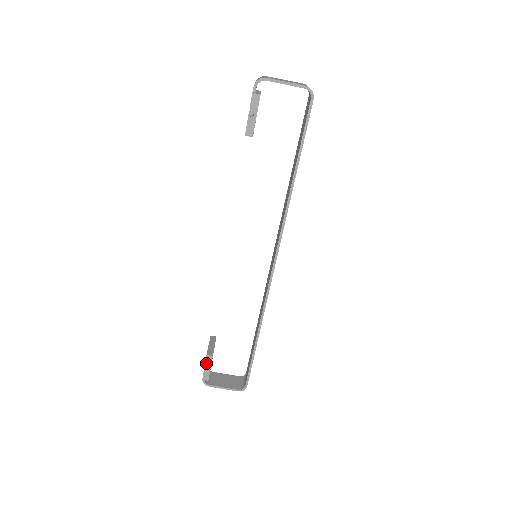
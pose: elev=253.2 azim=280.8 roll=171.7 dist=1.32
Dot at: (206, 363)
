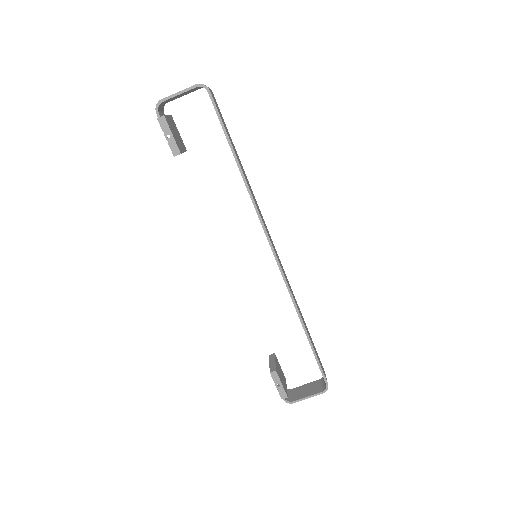
Dot at: (274, 381)
